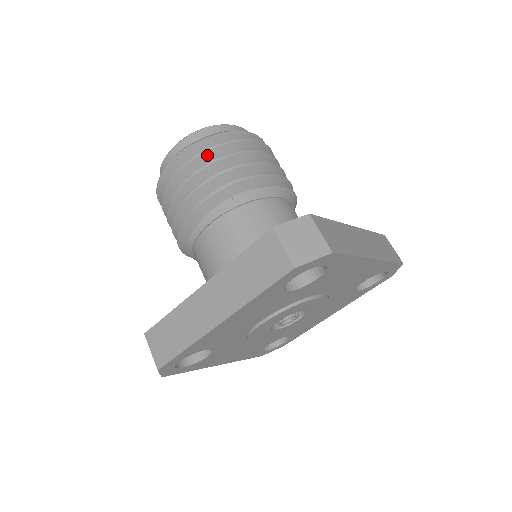
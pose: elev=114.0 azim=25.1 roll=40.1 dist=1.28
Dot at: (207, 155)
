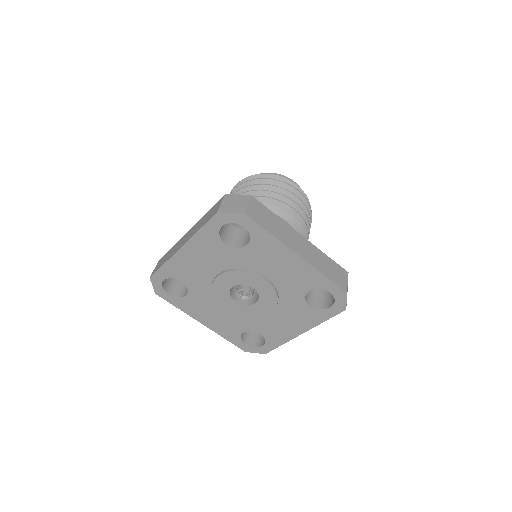
Dot at: (254, 182)
